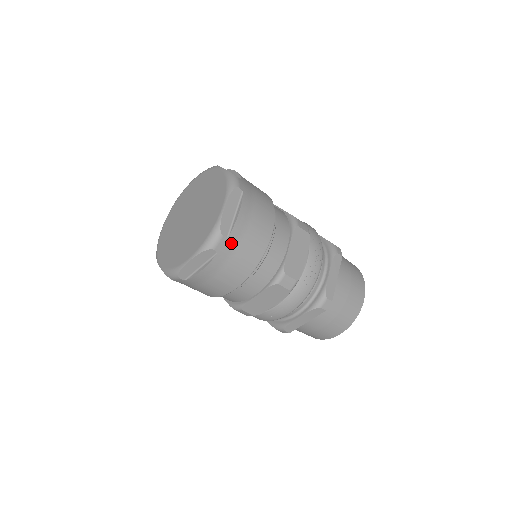
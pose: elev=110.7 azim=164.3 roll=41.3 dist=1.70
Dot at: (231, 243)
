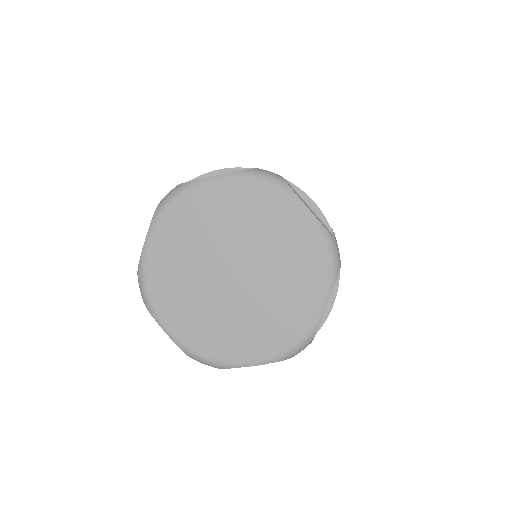
Dot at: occluded
